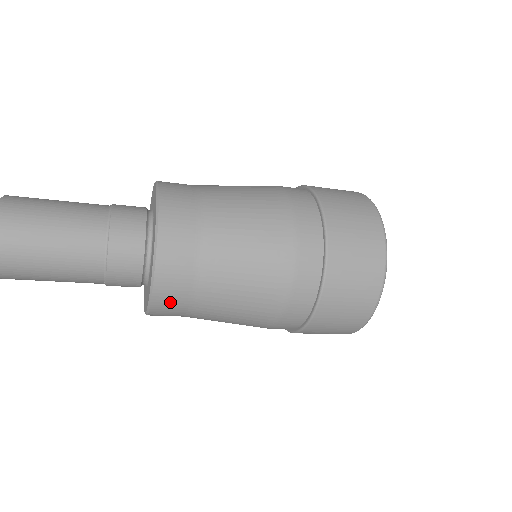
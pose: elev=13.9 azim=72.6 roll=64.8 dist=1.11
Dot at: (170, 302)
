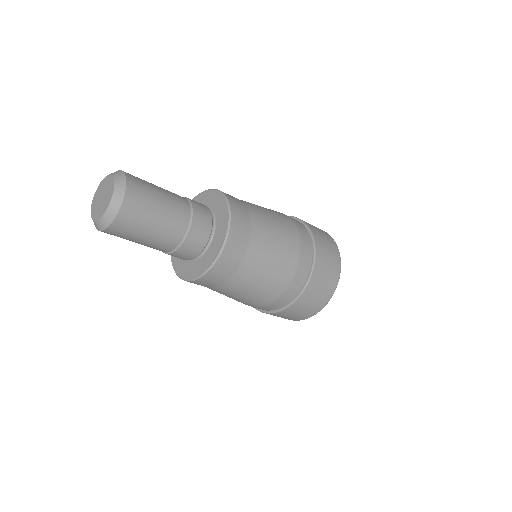
Dot at: (240, 232)
